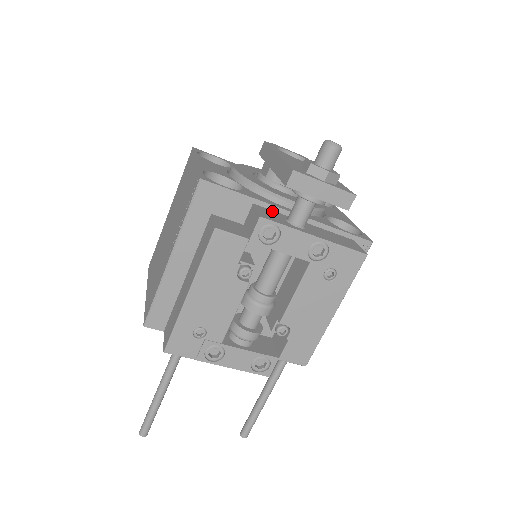
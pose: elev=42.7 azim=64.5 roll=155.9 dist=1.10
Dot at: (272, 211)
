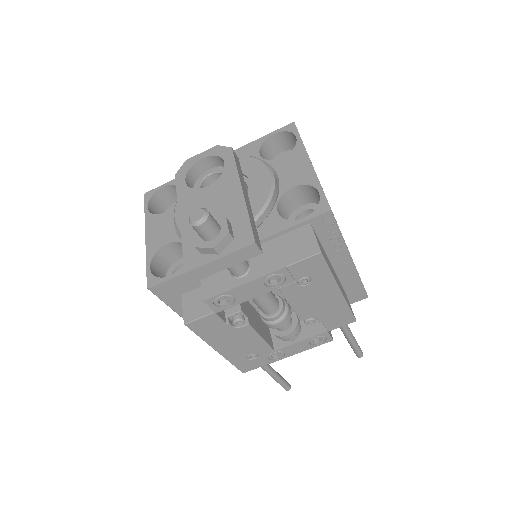
Dot at: occluded
